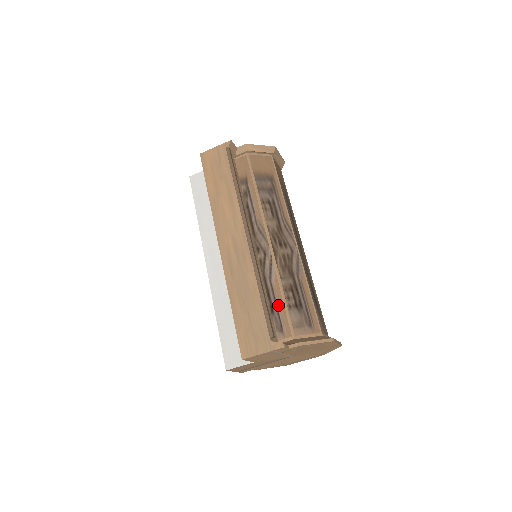
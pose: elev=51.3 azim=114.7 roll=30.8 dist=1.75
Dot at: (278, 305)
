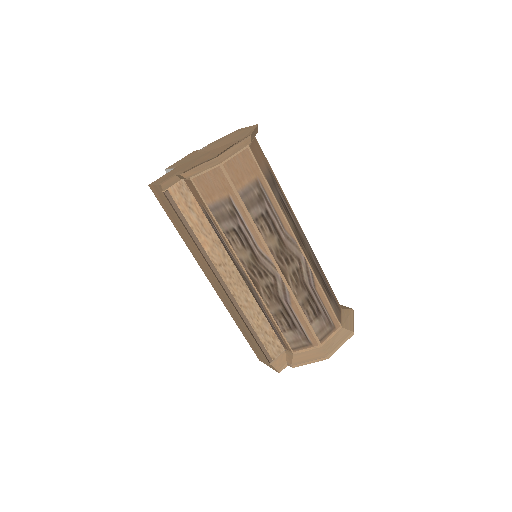
Dot at: (274, 327)
